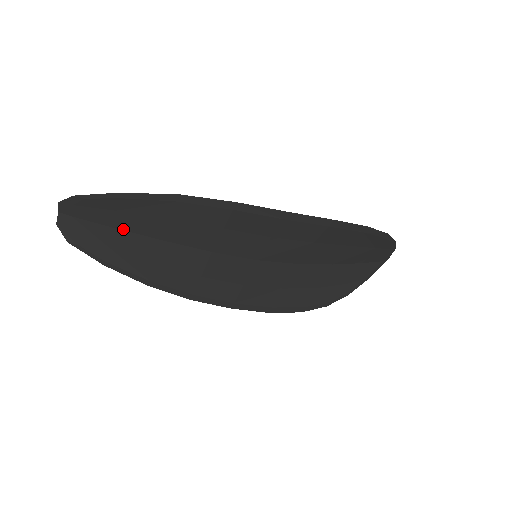
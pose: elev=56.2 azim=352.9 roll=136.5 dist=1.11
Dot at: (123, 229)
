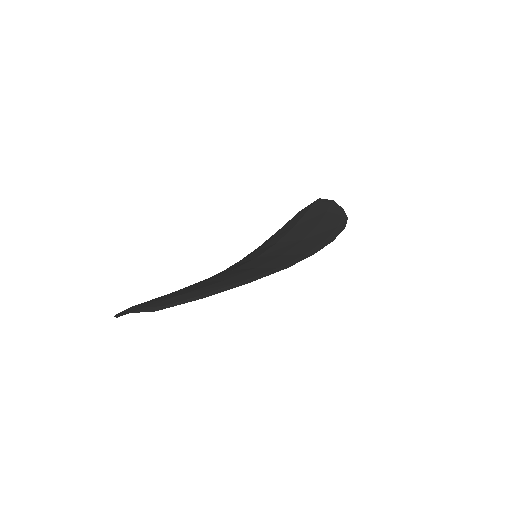
Dot at: occluded
